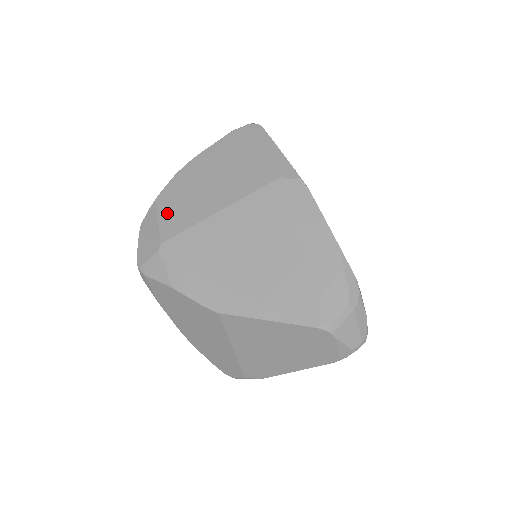
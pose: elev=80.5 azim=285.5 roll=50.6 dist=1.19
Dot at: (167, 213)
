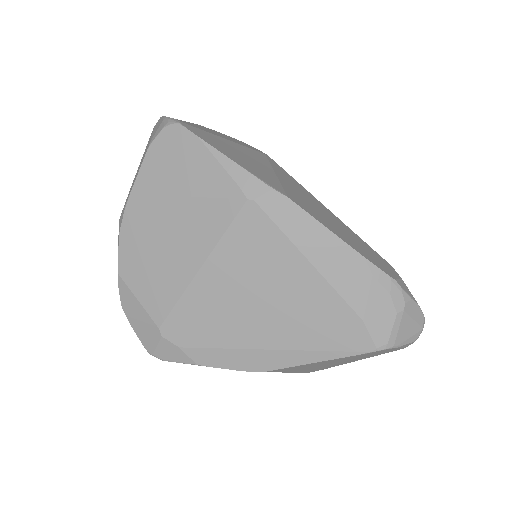
Dot at: (142, 289)
